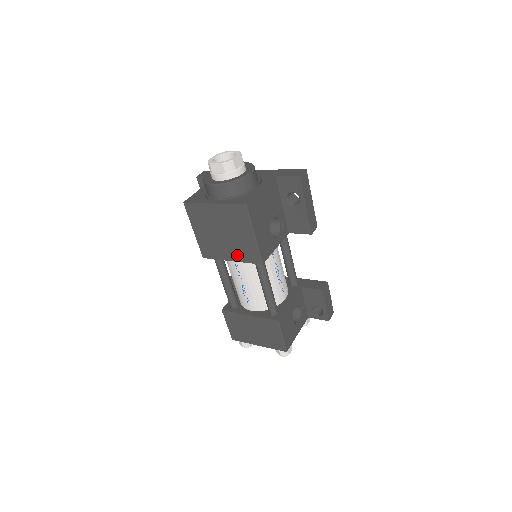
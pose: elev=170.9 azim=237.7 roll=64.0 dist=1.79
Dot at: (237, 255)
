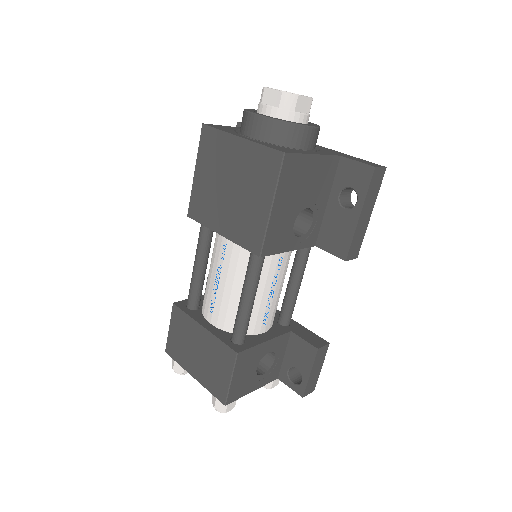
Dot at: (233, 229)
